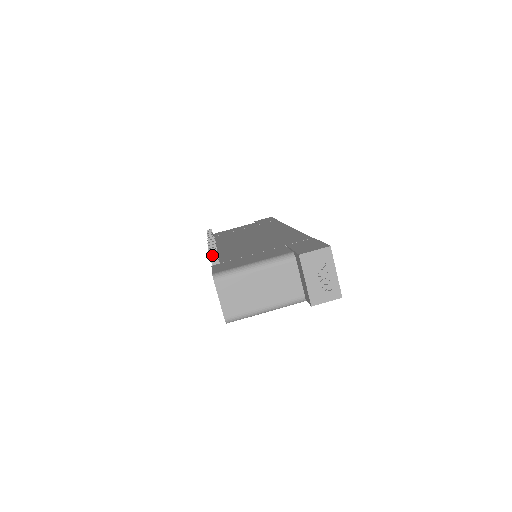
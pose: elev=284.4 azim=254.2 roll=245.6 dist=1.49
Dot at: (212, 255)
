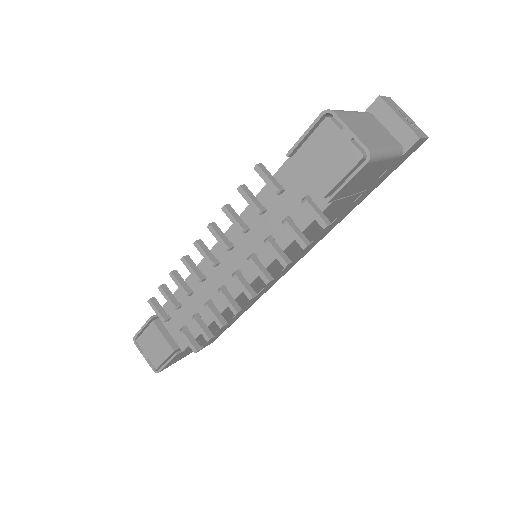
Dot at: (264, 170)
